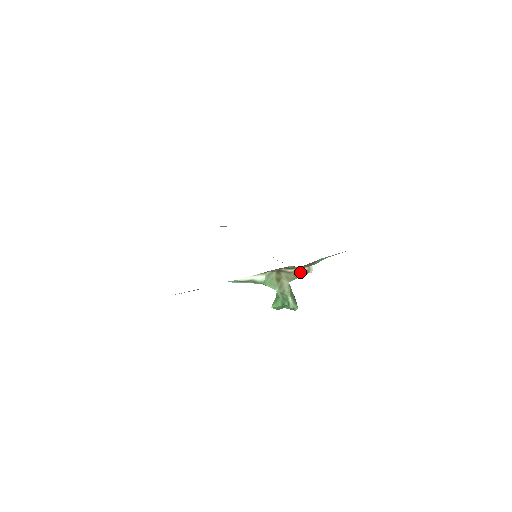
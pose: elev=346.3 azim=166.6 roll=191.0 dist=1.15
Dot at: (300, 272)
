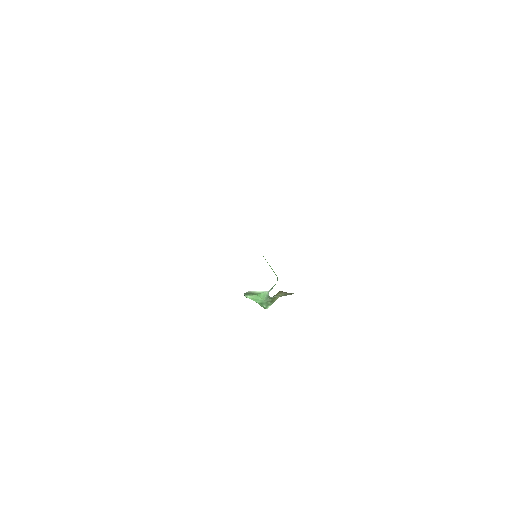
Dot at: (290, 294)
